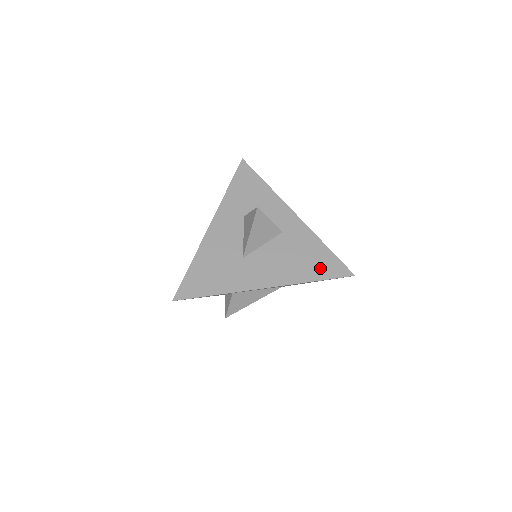
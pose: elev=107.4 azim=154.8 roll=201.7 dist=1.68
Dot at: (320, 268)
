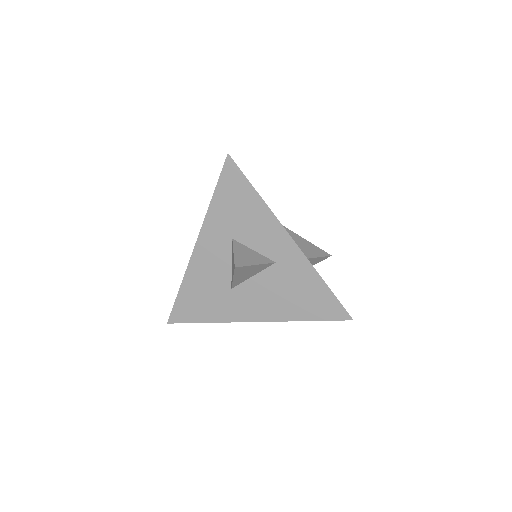
Dot at: (315, 308)
